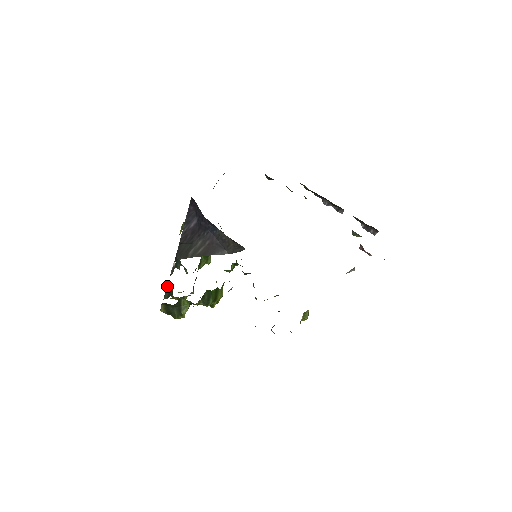
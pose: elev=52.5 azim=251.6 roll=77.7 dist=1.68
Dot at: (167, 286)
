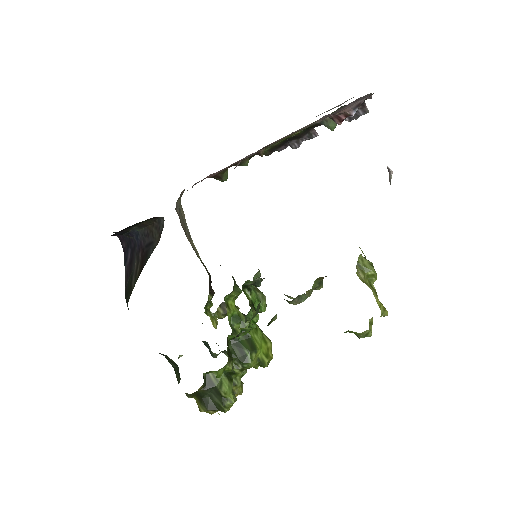
Dot at: (169, 362)
